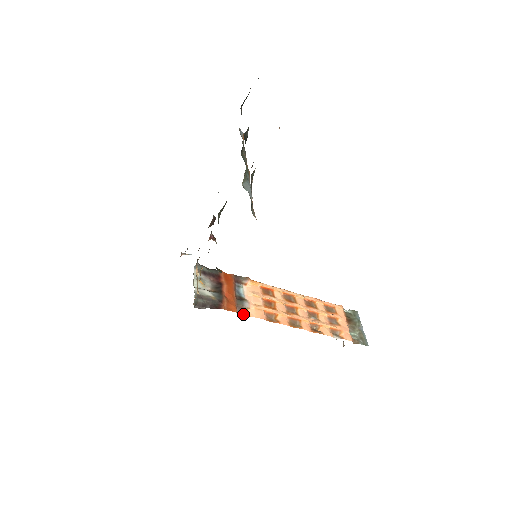
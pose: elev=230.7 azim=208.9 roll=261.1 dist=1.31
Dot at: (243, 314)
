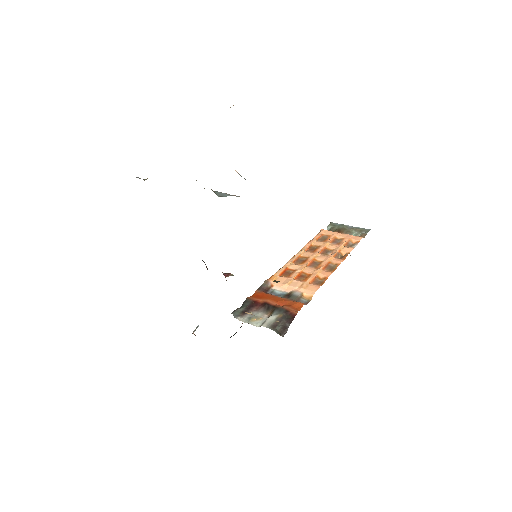
Dot at: (306, 301)
